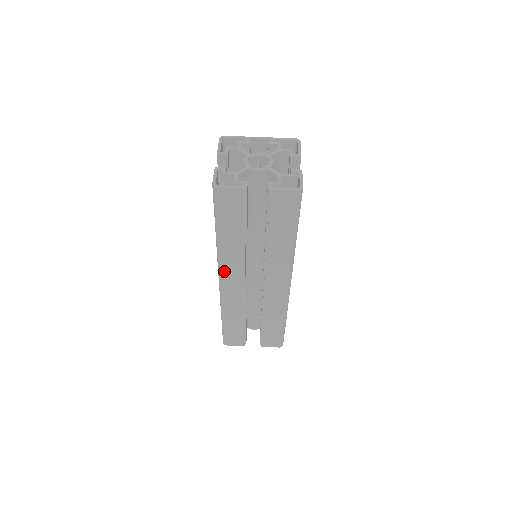
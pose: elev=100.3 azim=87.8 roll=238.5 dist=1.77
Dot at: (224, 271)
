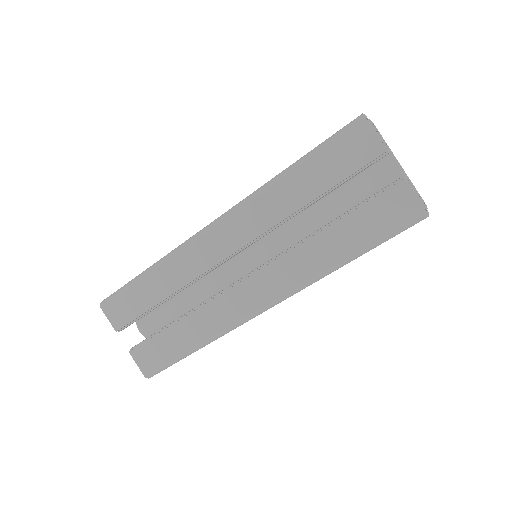
Dot at: (234, 216)
